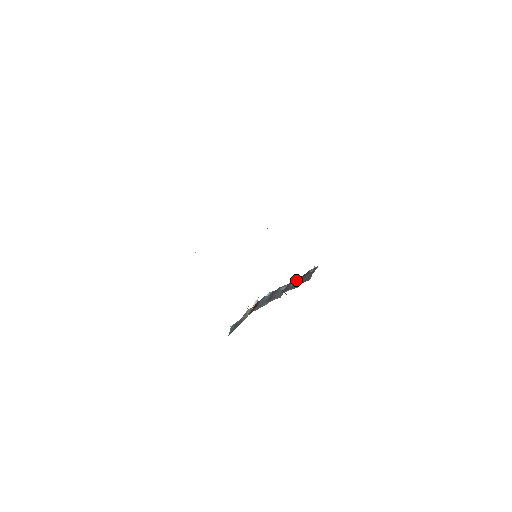
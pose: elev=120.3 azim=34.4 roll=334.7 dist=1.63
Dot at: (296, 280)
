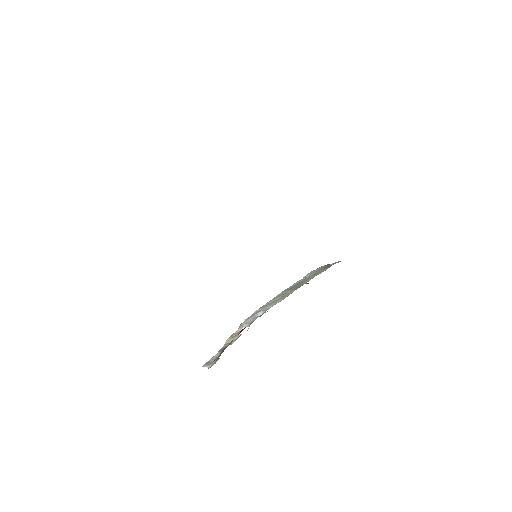
Dot at: occluded
